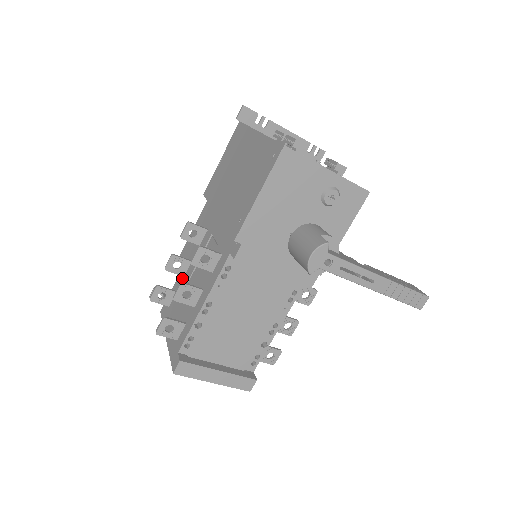
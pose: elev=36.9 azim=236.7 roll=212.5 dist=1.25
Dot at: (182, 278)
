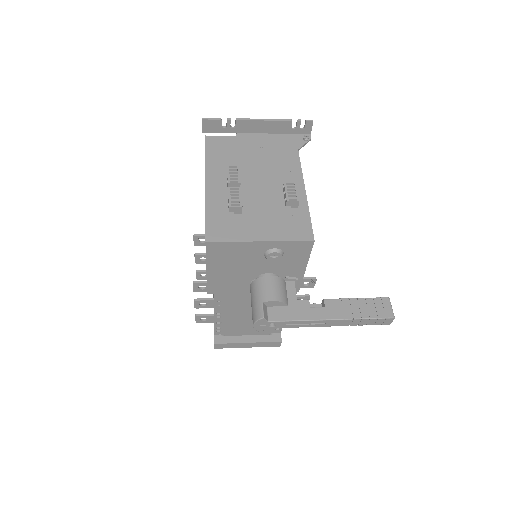
Dot at: occluded
